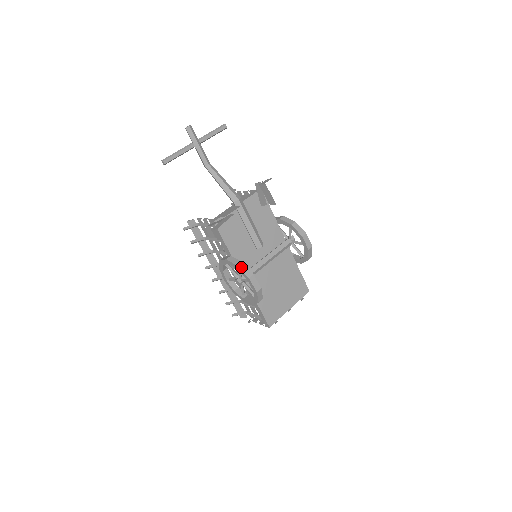
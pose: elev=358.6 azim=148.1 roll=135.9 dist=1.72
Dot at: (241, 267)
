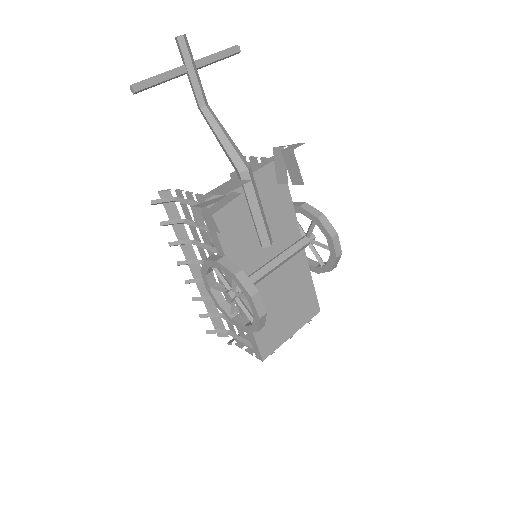
Dot at: (240, 277)
